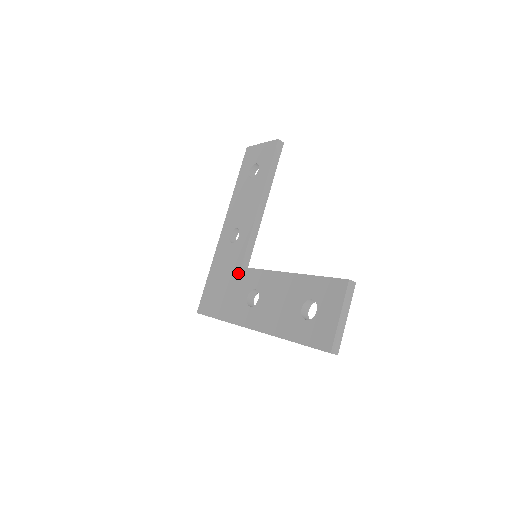
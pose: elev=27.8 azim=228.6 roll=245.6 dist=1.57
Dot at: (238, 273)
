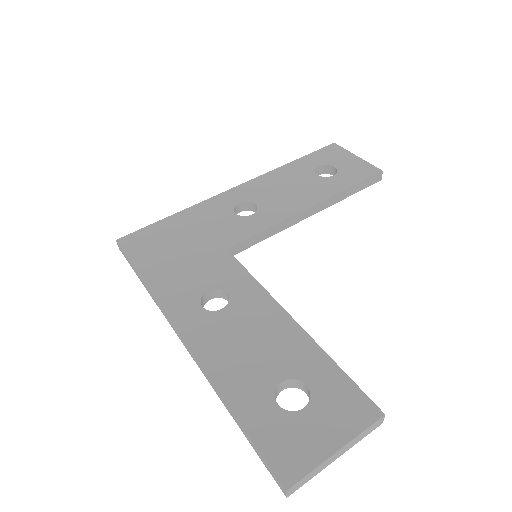
Dot at: (217, 252)
